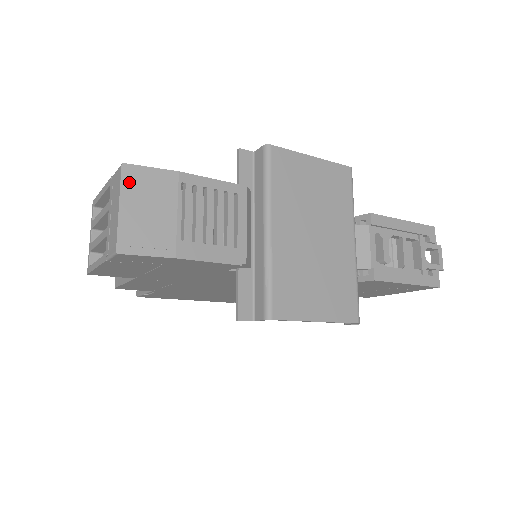
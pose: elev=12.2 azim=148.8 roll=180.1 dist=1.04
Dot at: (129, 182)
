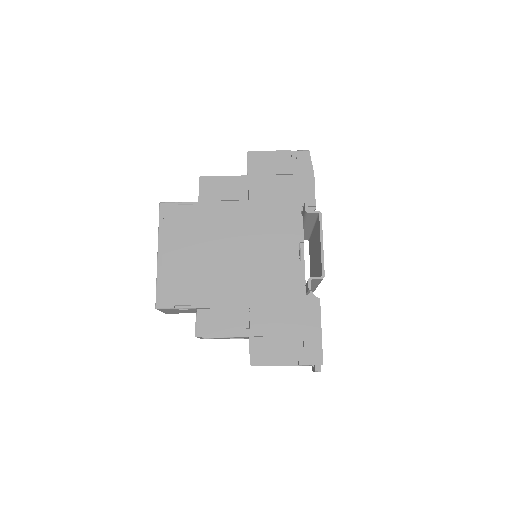
Dot at: occluded
